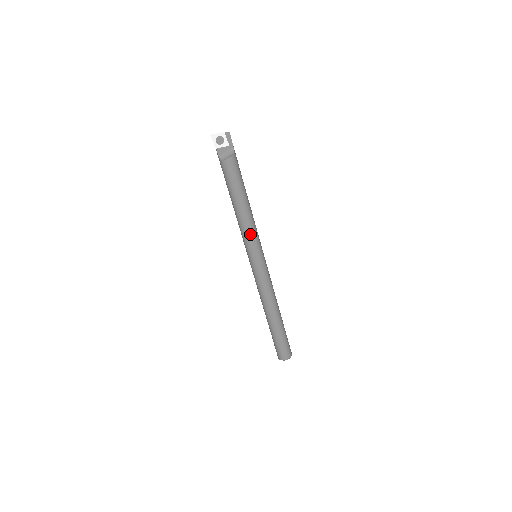
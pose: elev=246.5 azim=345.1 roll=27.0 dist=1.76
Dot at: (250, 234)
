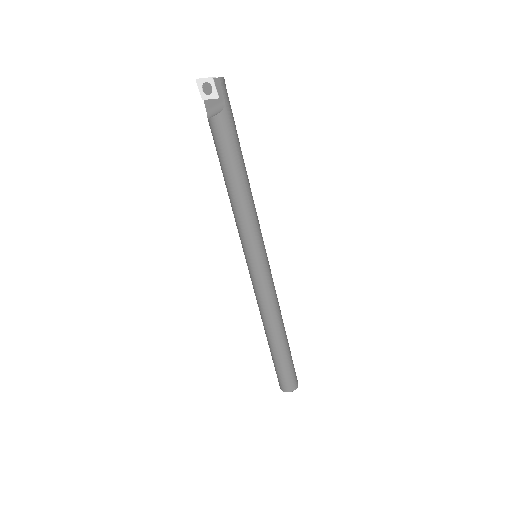
Dot at: (241, 227)
